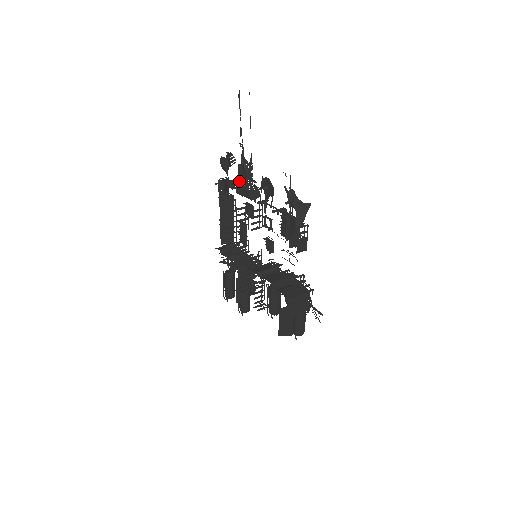
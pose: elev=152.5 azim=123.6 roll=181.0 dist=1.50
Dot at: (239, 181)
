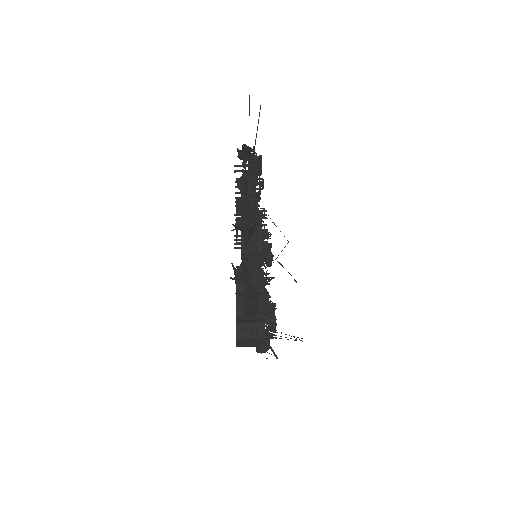
Dot at: occluded
